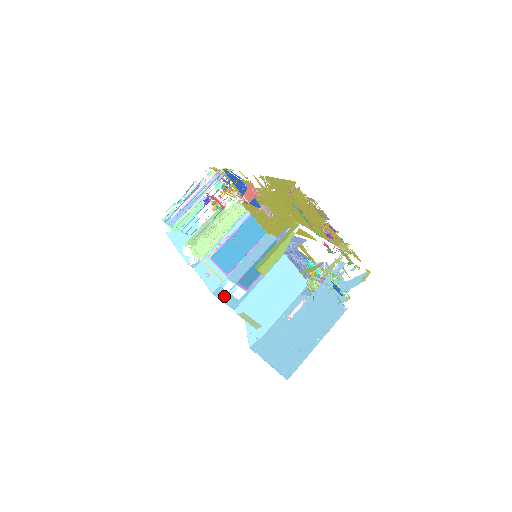
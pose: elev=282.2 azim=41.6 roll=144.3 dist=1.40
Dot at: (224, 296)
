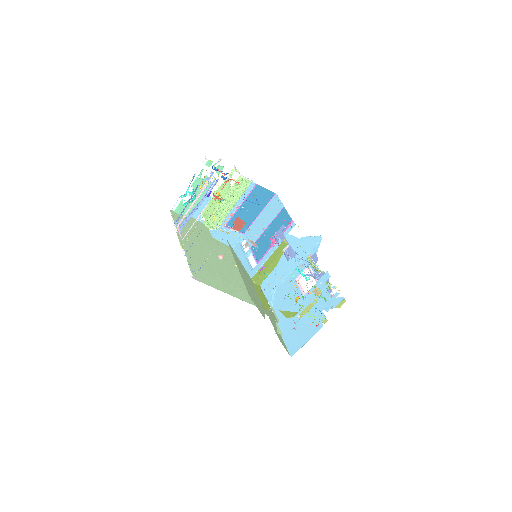
Dot at: (241, 259)
